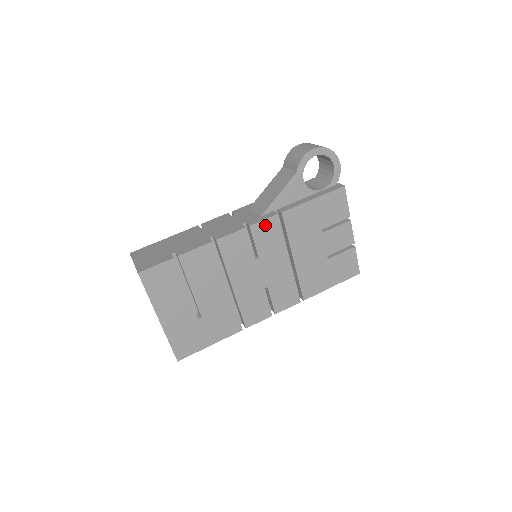
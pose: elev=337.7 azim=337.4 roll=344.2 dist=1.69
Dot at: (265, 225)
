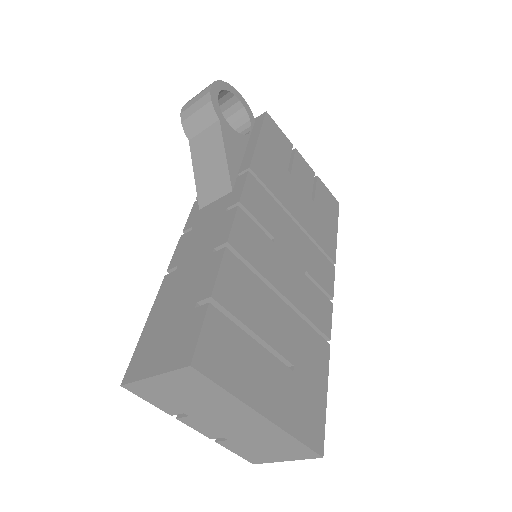
Dot at: (249, 192)
